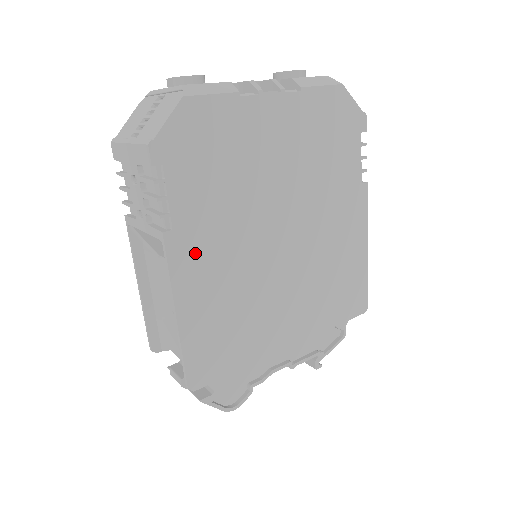
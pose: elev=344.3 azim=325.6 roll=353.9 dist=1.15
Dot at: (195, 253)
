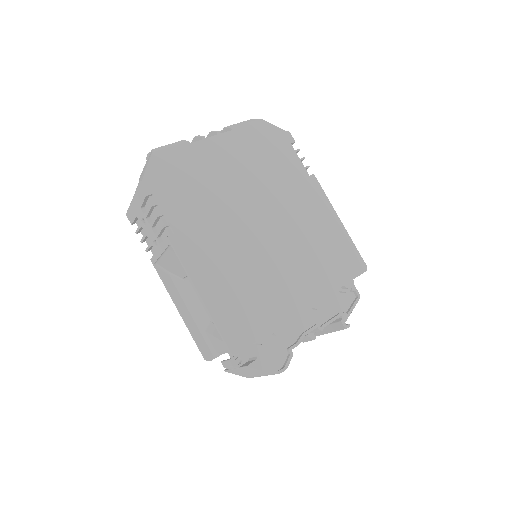
Dot at: (197, 247)
